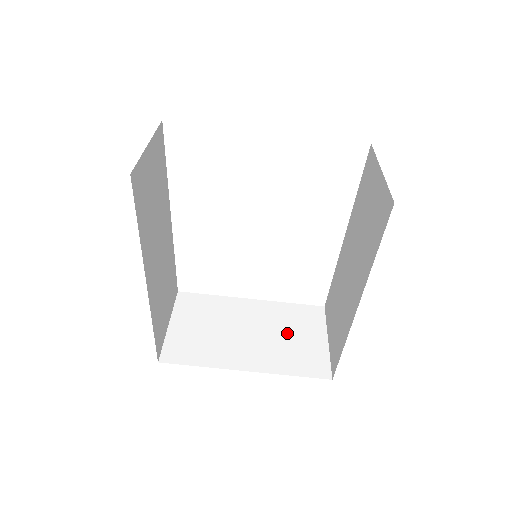
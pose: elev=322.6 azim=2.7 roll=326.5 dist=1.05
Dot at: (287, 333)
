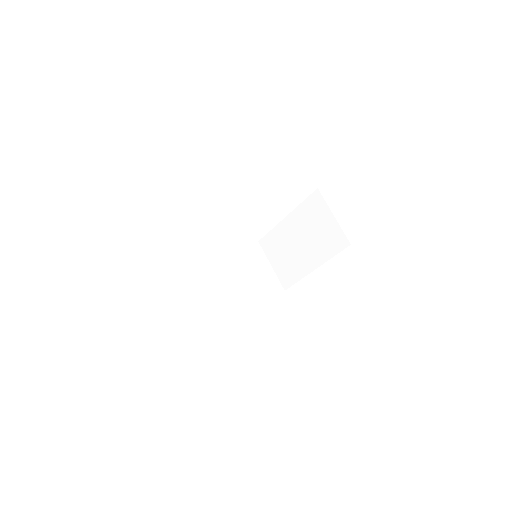
Dot at: (314, 229)
